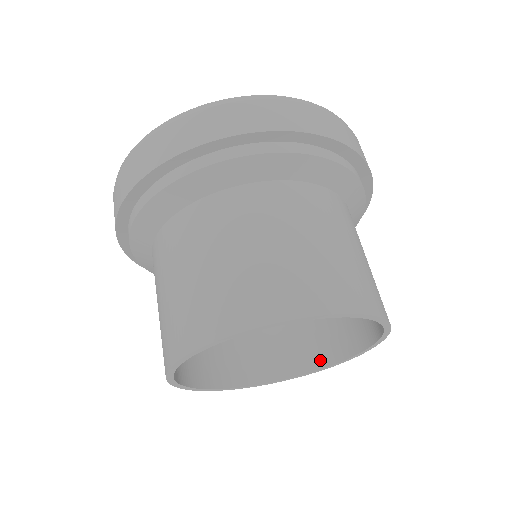
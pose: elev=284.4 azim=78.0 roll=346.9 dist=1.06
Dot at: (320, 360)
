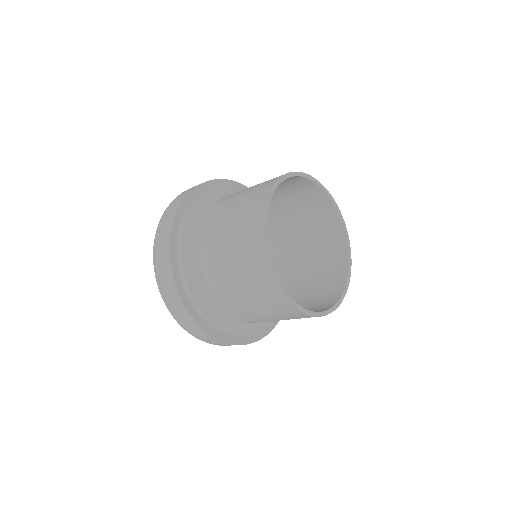
Dot at: (341, 282)
